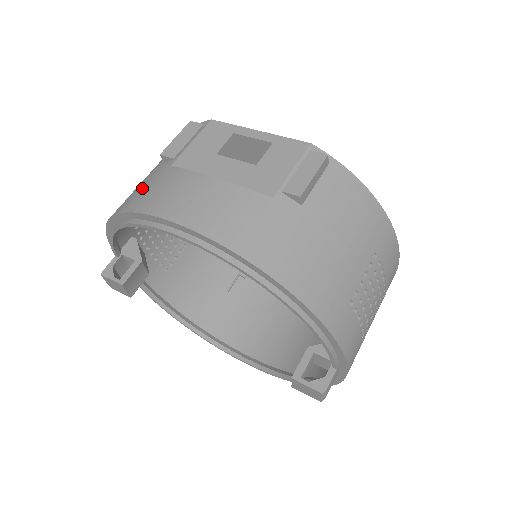
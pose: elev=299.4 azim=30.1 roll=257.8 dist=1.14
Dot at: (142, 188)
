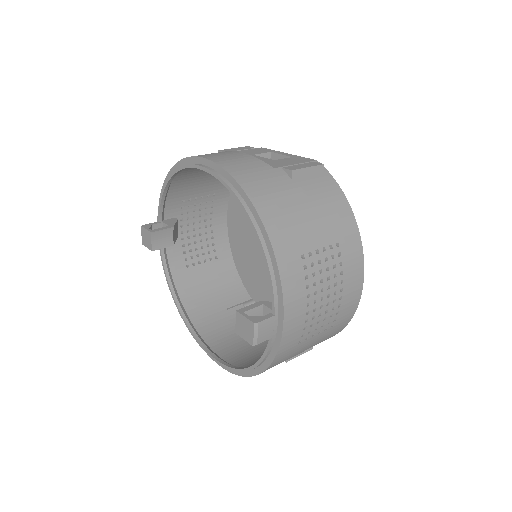
Dot at: occluded
